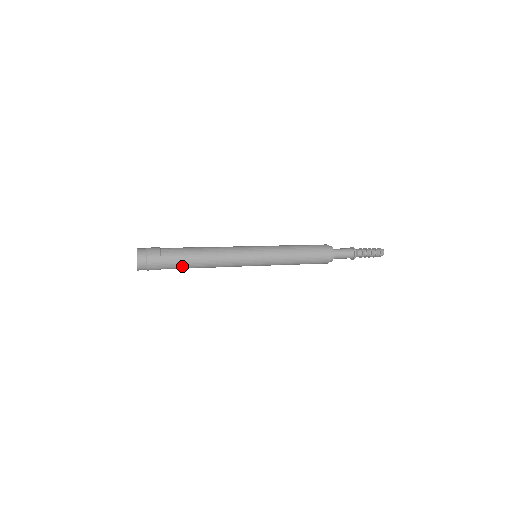
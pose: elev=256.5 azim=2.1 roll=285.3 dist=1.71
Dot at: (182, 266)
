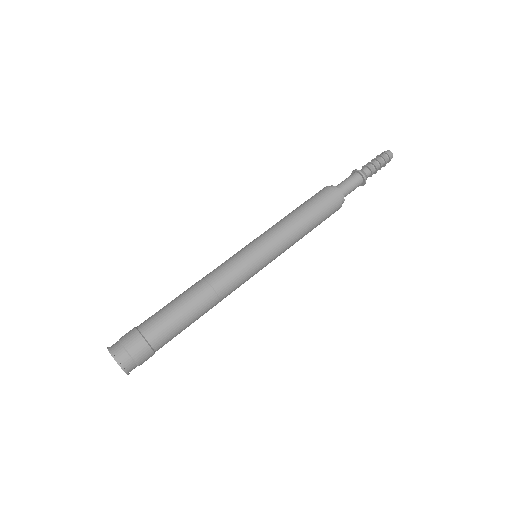
Dot at: (179, 333)
